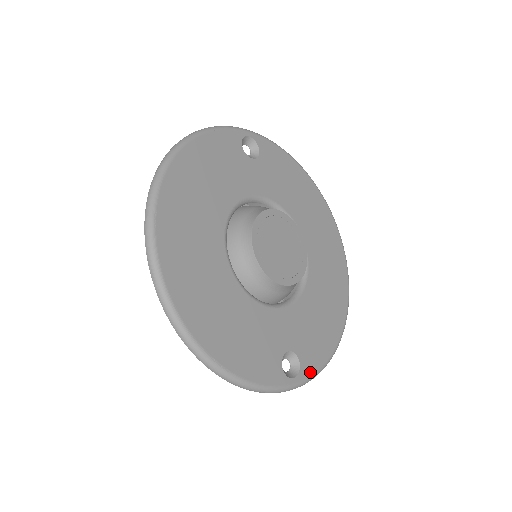
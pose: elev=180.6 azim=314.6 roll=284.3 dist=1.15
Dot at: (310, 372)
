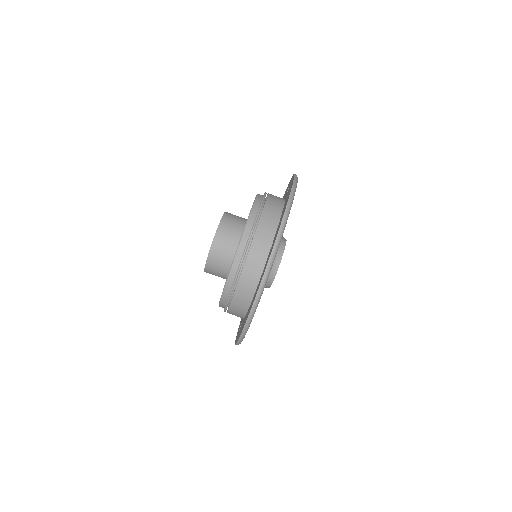
Dot at: occluded
